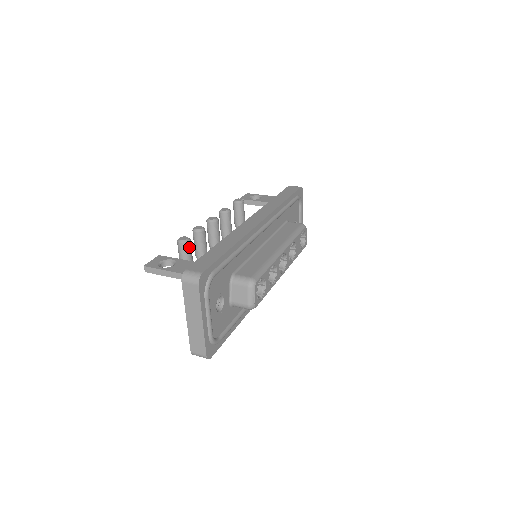
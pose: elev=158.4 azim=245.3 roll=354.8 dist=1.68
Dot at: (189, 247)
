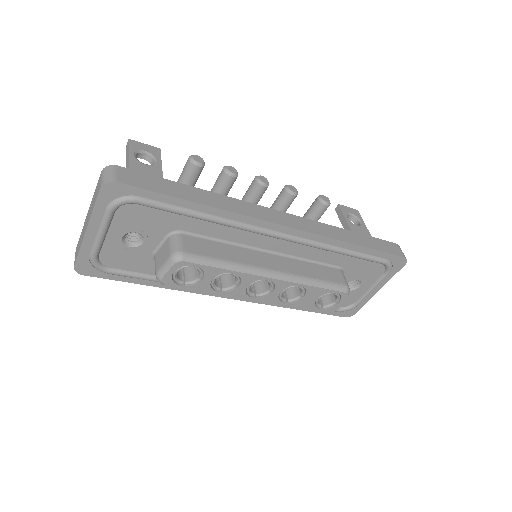
Dot at: (193, 172)
